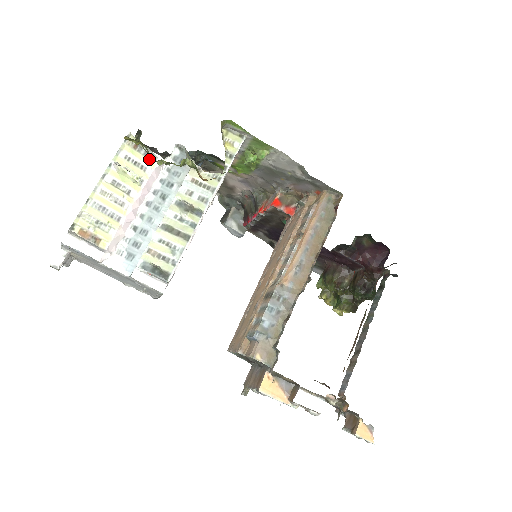
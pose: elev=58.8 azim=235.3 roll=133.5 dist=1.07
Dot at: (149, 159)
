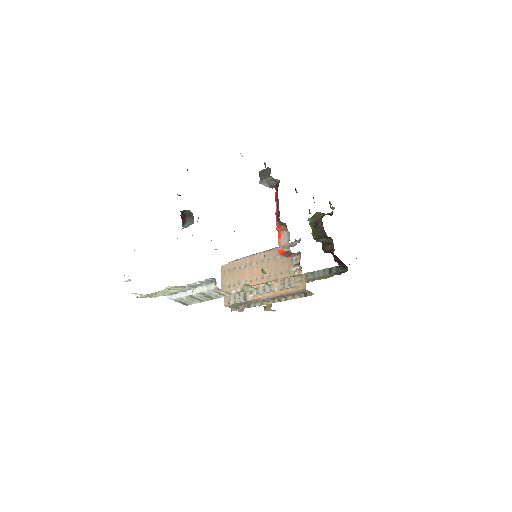
Dot at: (188, 287)
